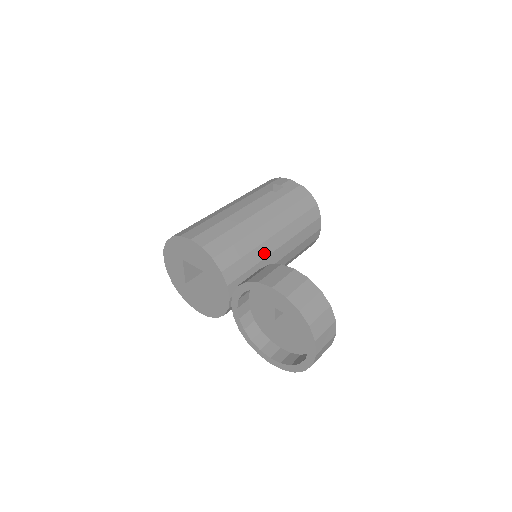
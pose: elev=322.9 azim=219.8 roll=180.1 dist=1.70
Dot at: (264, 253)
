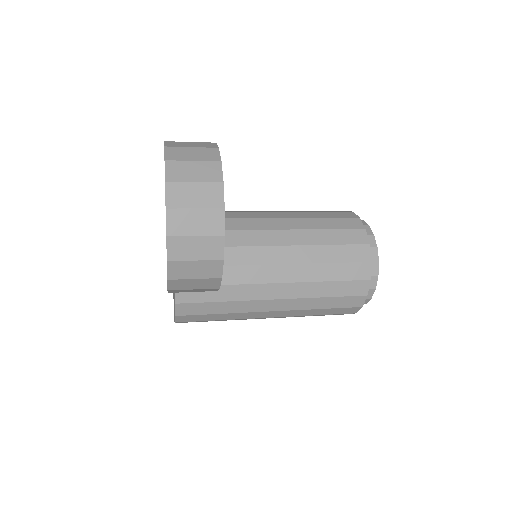
Dot at: (246, 226)
